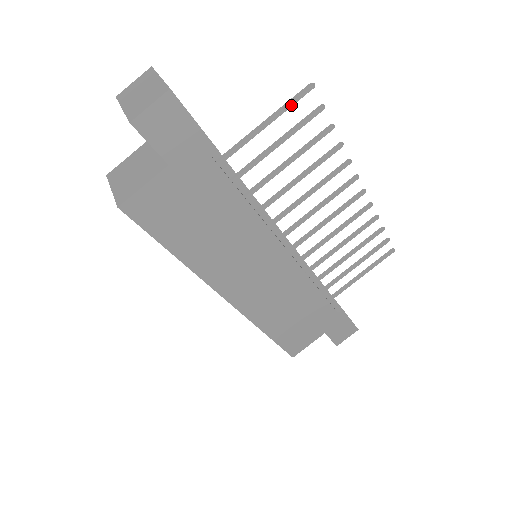
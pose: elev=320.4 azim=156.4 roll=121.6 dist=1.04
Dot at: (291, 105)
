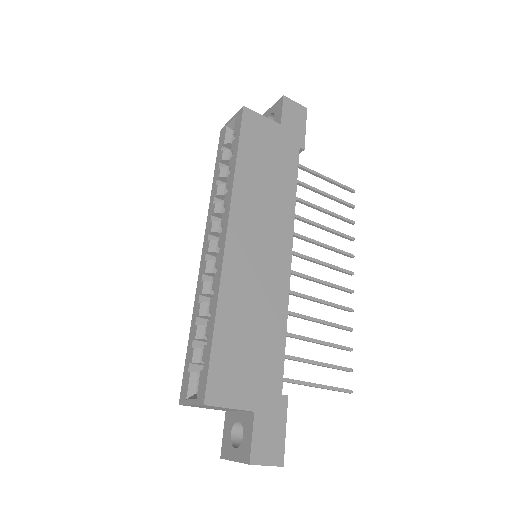
Dot at: (341, 185)
